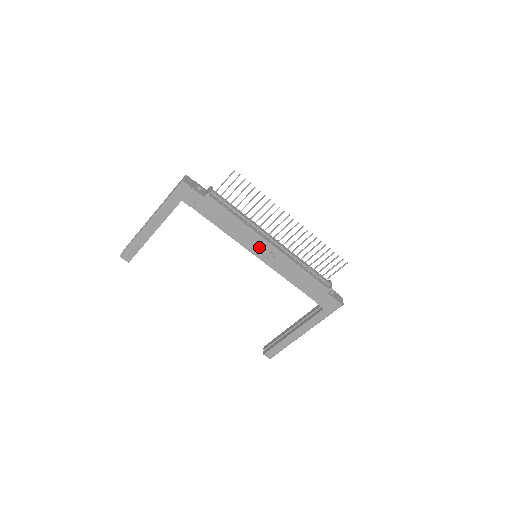
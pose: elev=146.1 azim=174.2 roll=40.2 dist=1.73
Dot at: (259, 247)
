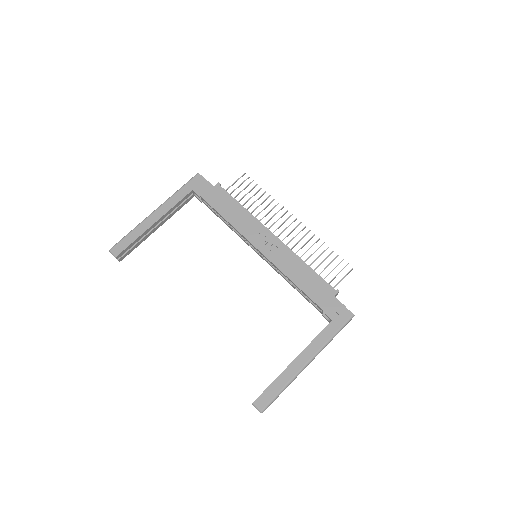
Dot at: (261, 238)
